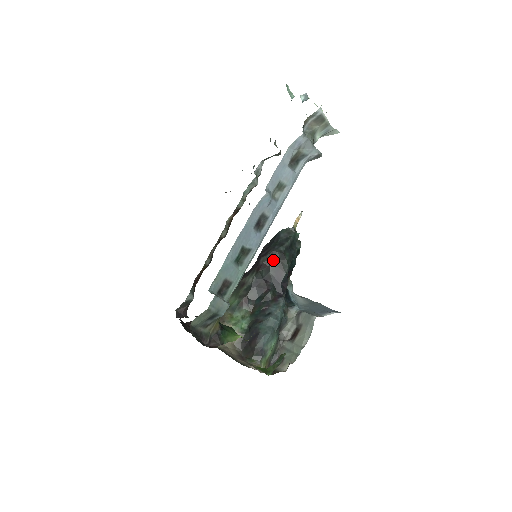
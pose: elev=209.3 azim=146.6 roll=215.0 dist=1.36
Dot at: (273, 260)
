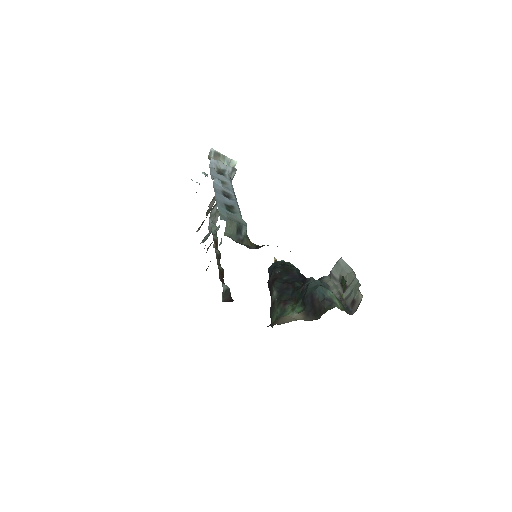
Dot at: (278, 273)
